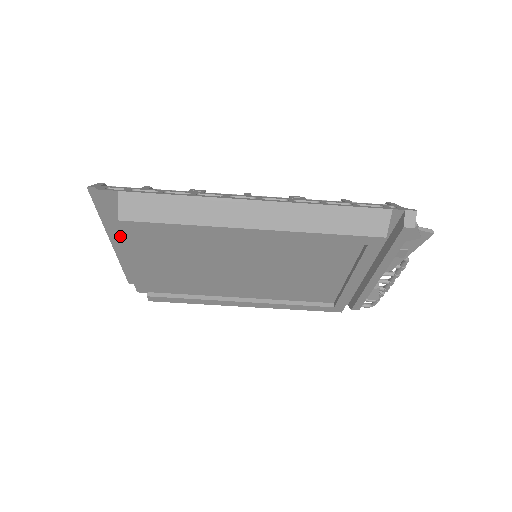
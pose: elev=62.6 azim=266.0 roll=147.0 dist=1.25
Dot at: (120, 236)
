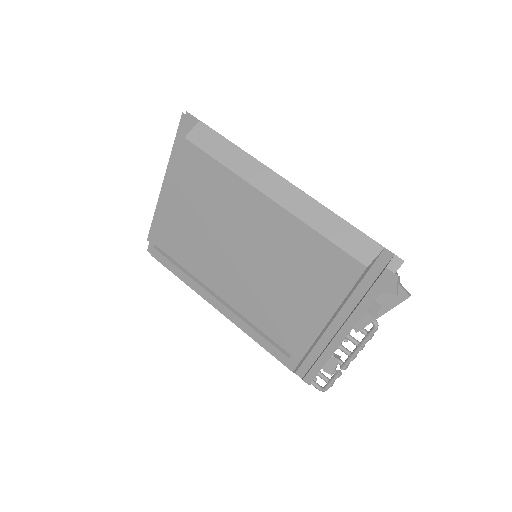
Dot at: (174, 171)
